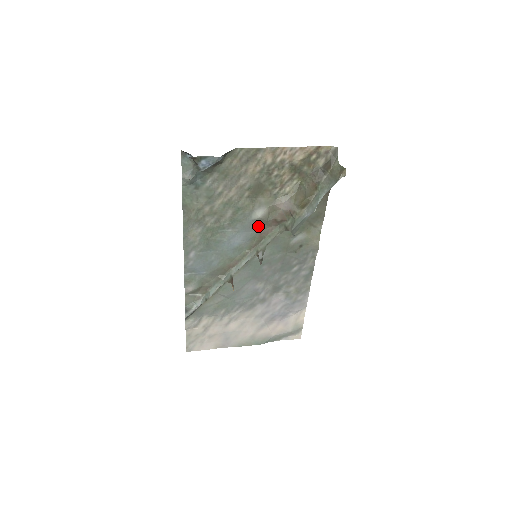
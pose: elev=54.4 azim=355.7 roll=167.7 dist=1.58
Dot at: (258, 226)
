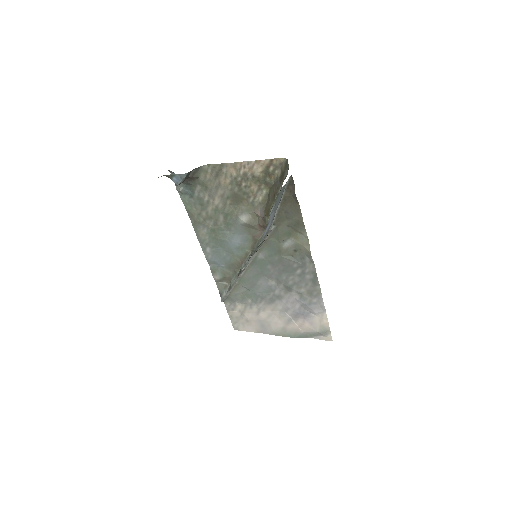
Dot at: (249, 230)
